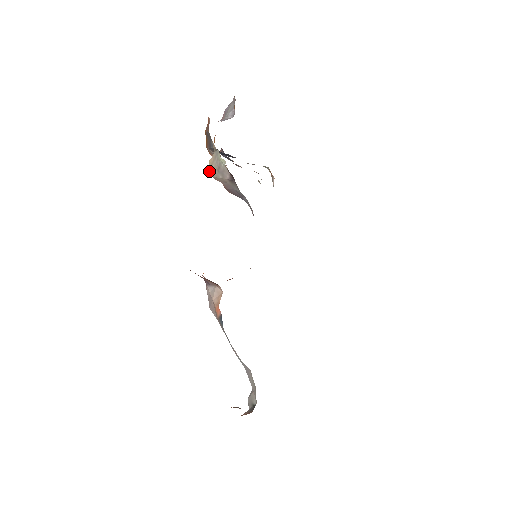
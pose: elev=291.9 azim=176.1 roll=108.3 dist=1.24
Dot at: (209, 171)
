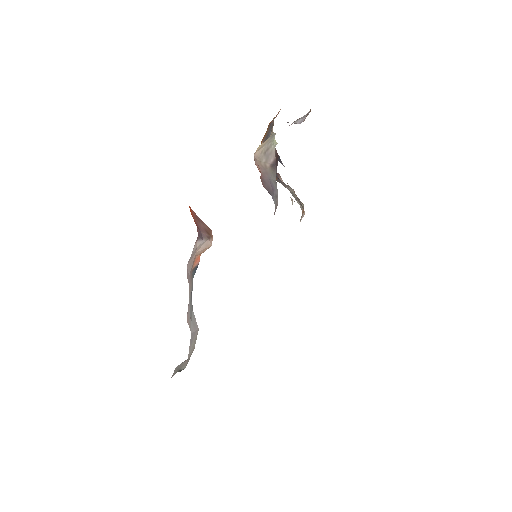
Dot at: (255, 153)
